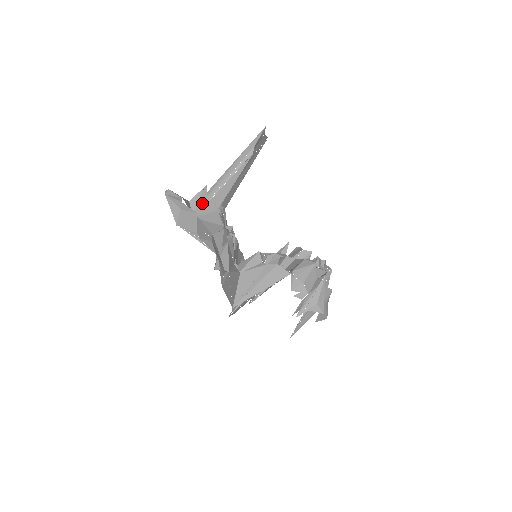
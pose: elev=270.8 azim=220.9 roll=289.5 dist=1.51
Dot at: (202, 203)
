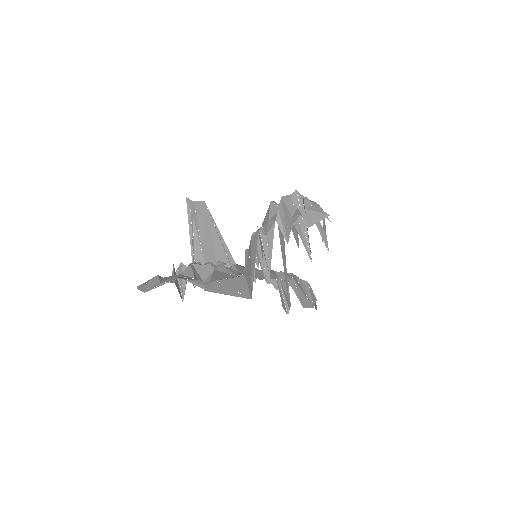
Dot at: occluded
